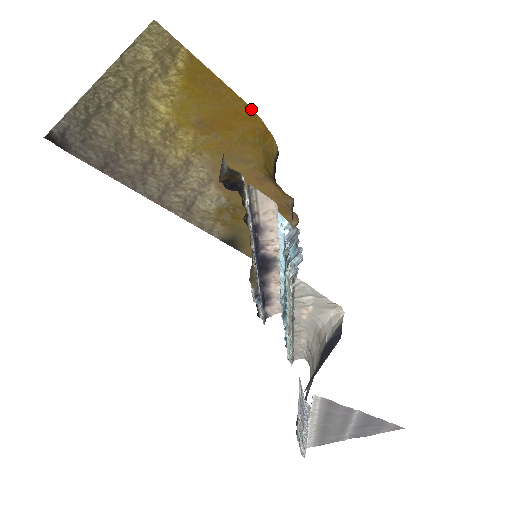
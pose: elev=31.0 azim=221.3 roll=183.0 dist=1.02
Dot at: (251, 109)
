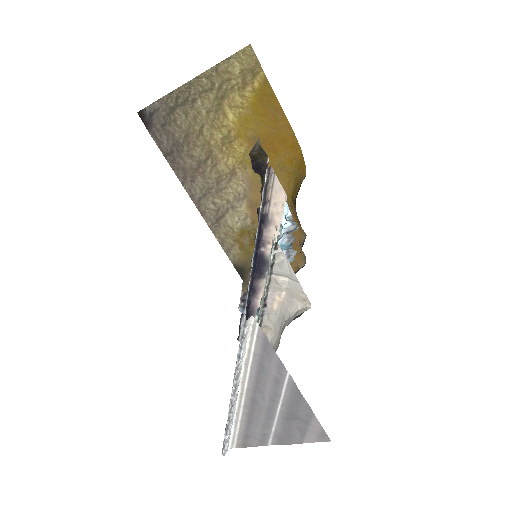
Dot at: (296, 139)
